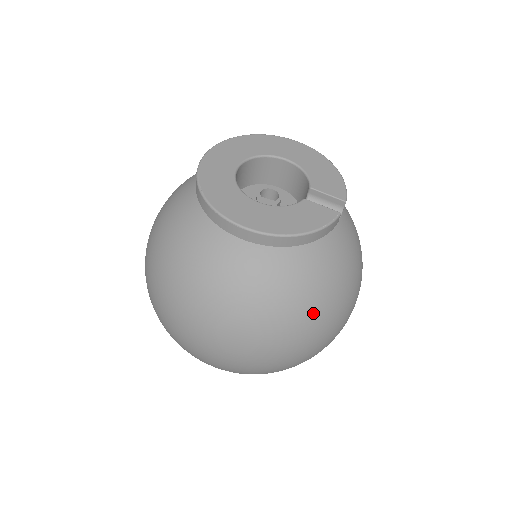
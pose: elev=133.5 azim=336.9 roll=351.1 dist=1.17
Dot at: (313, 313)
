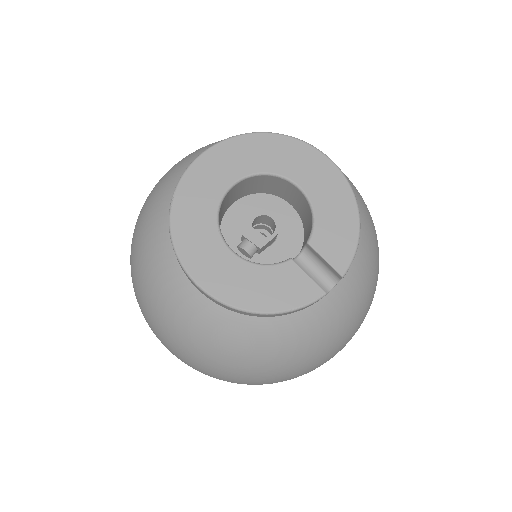
Dot at: (269, 369)
